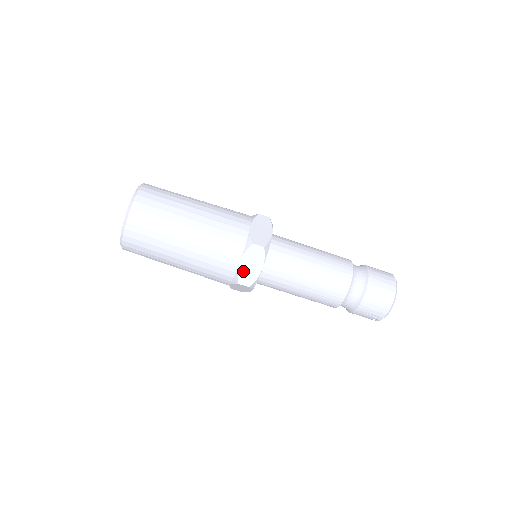
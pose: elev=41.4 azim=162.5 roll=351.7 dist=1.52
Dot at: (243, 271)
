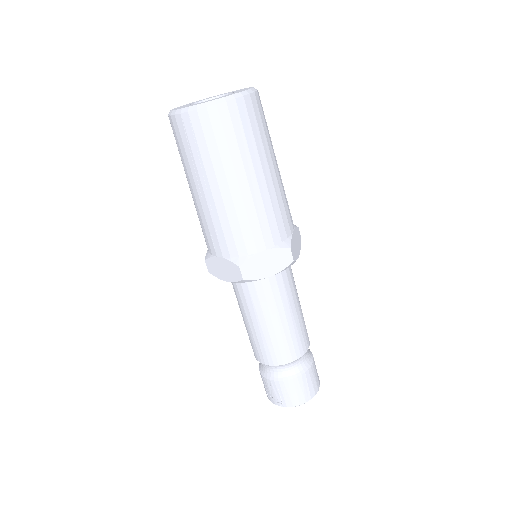
Dot at: (256, 261)
